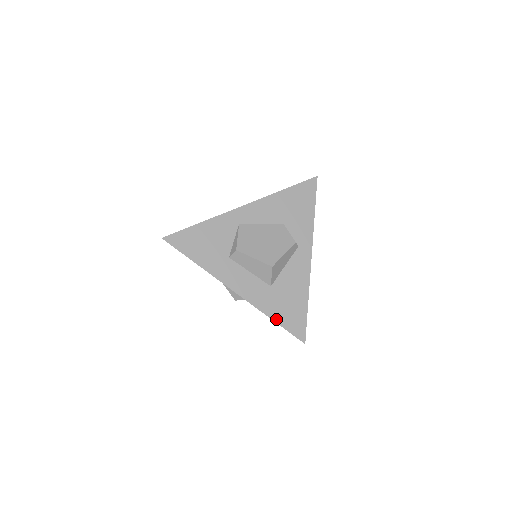
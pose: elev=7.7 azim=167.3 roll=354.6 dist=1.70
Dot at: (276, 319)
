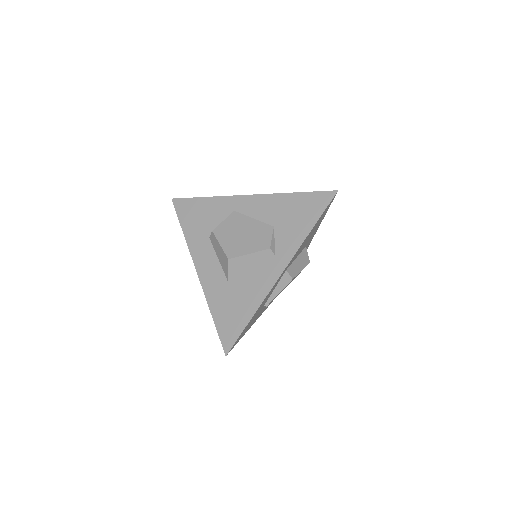
Dot at: (215, 315)
